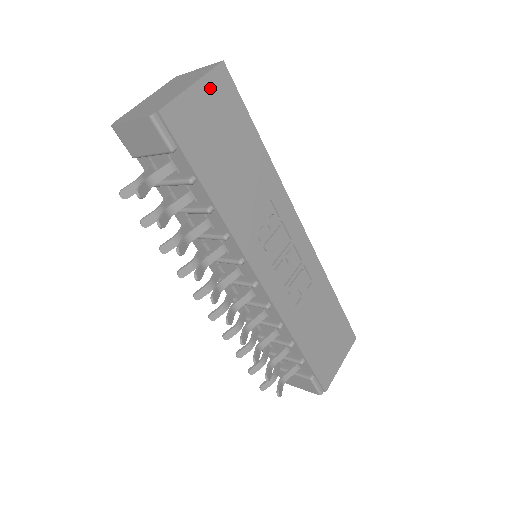
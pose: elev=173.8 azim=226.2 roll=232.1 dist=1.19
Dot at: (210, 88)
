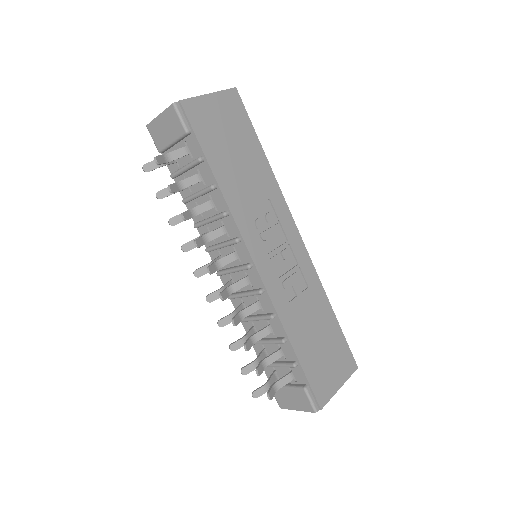
Dot at: (223, 101)
